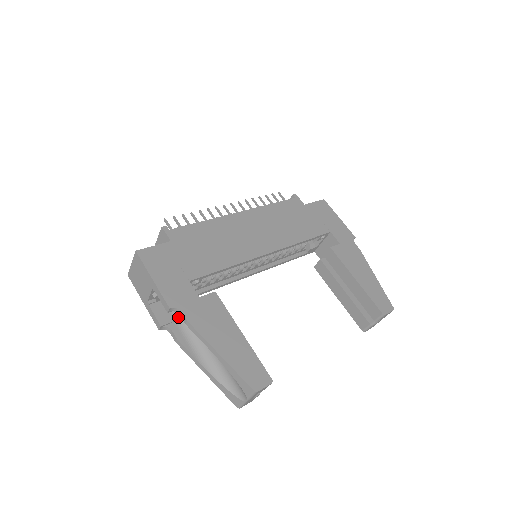
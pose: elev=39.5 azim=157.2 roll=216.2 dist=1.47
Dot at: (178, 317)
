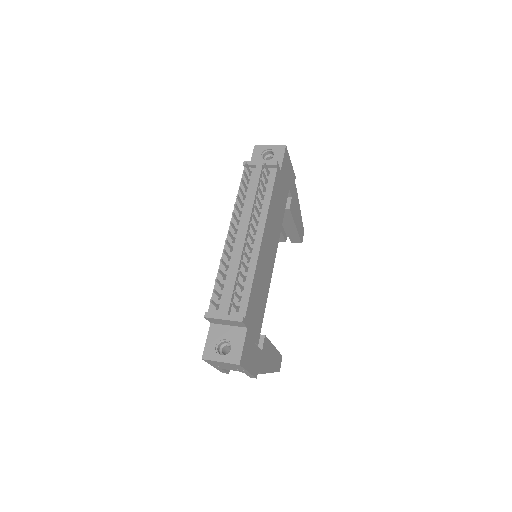
Dot at: occluded
